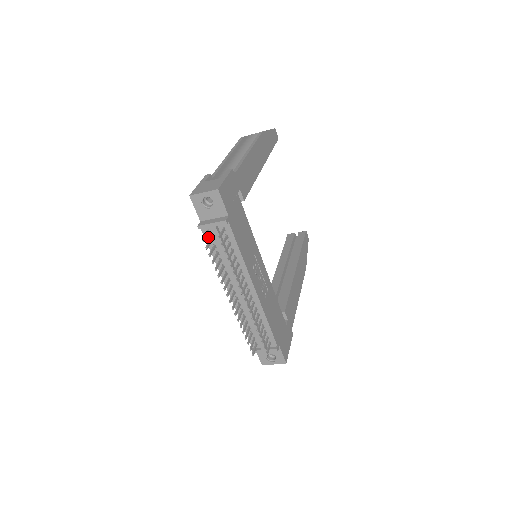
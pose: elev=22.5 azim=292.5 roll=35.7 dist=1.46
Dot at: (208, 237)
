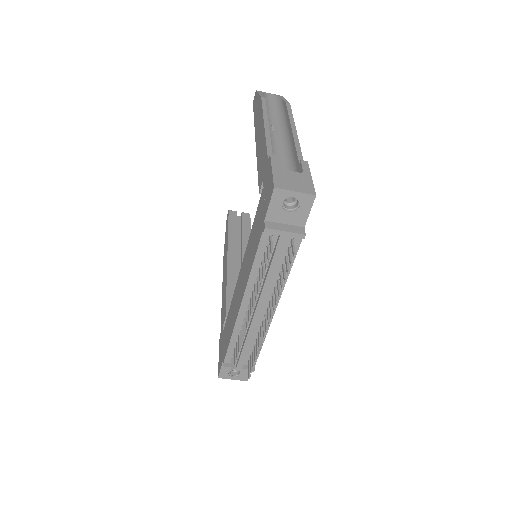
Dot at: (264, 242)
